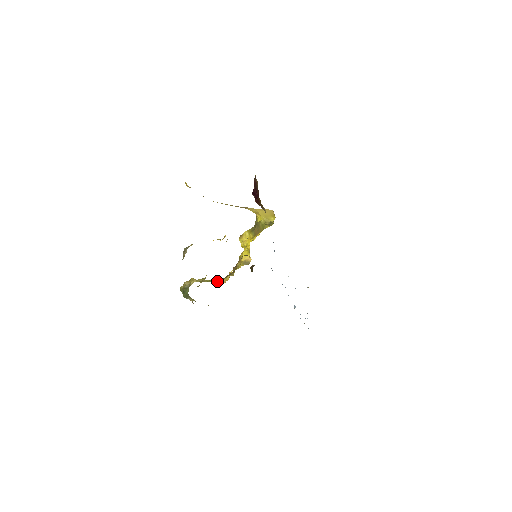
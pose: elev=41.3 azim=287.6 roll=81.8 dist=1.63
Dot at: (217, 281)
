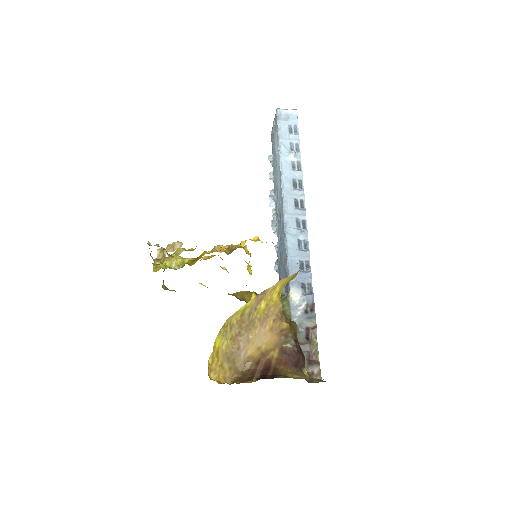
Dot at: occluded
